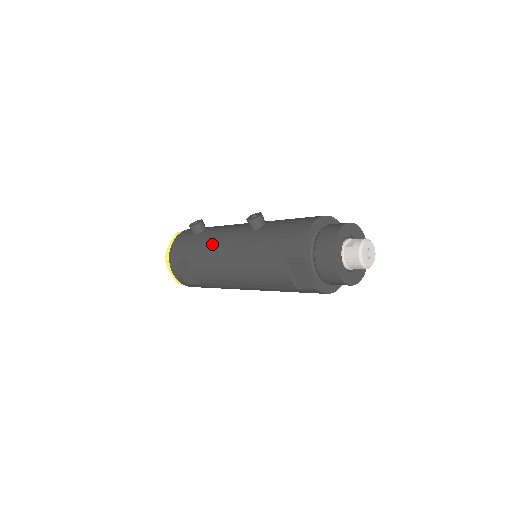
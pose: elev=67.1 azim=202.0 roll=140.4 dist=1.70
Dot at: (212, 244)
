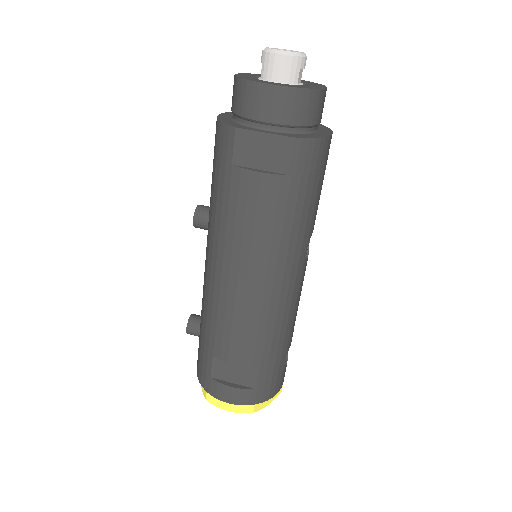
Dot at: (205, 300)
